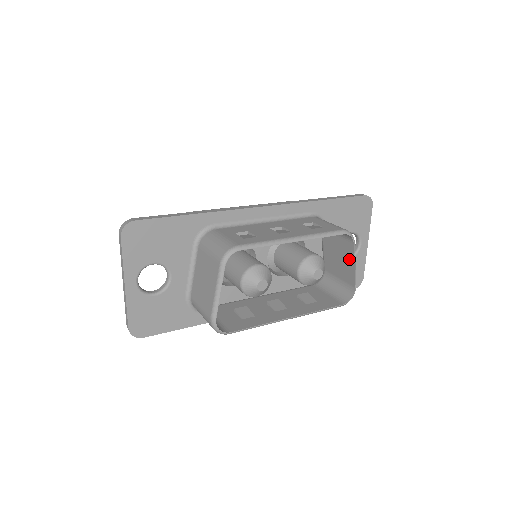
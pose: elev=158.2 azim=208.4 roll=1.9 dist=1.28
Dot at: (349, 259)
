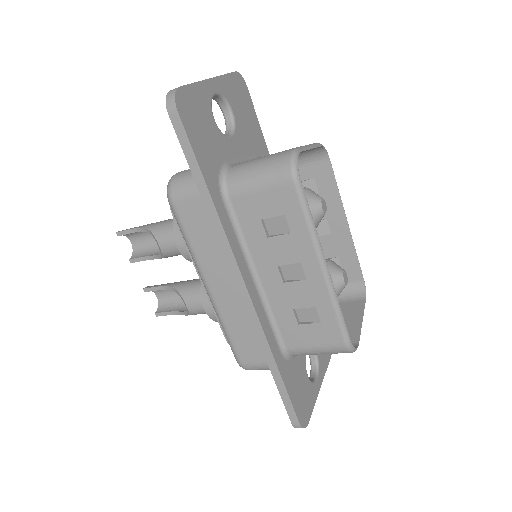
Dot at: (354, 316)
